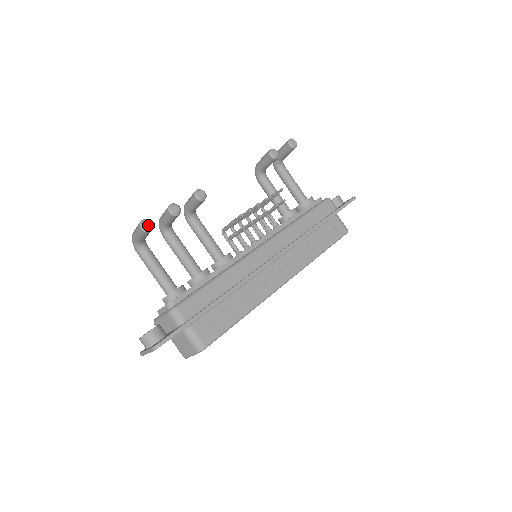
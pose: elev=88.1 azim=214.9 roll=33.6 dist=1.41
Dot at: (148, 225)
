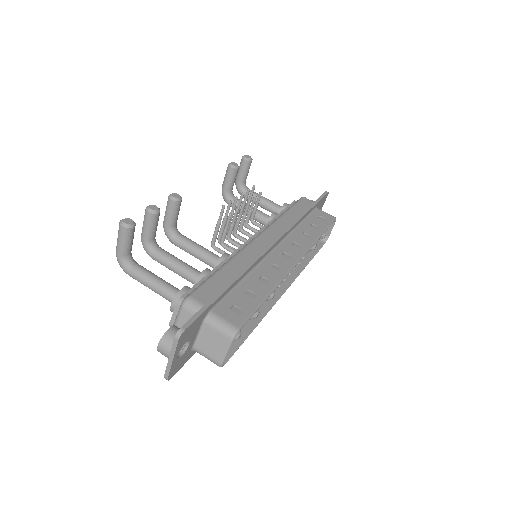
Dot at: (129, 221)
